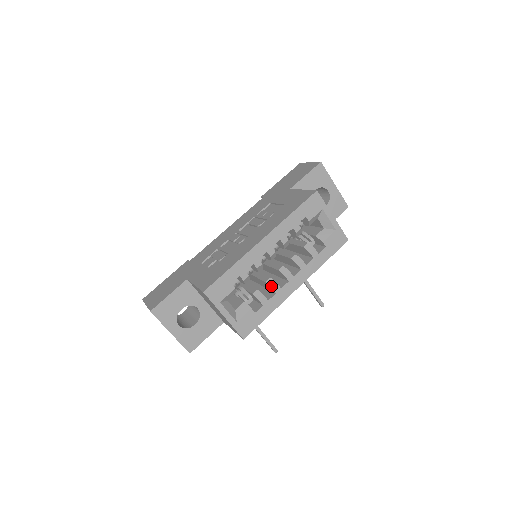
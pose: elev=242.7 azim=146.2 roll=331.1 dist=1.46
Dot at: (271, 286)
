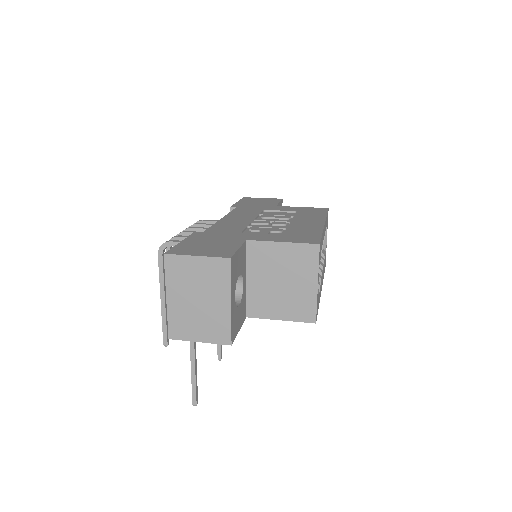
Dot at: (319, 276)
